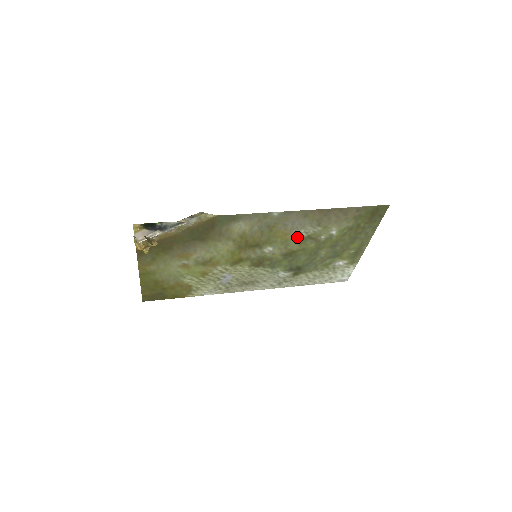
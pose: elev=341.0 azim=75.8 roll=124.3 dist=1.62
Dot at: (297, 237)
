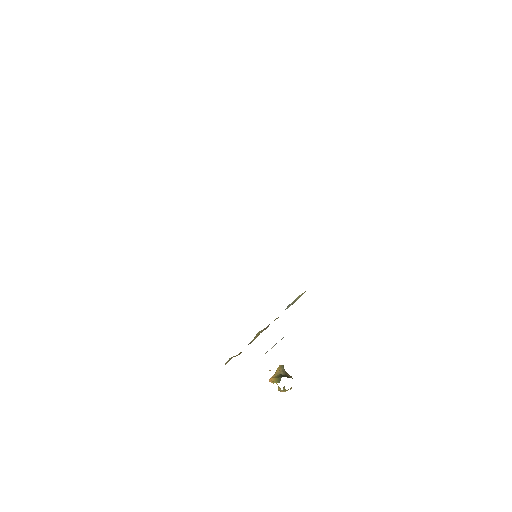
Dot at: occluded
